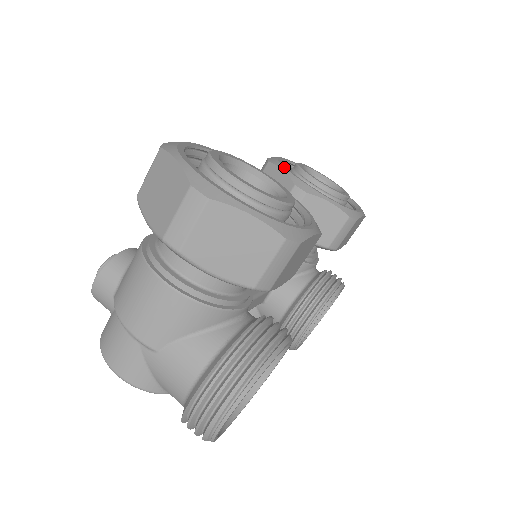
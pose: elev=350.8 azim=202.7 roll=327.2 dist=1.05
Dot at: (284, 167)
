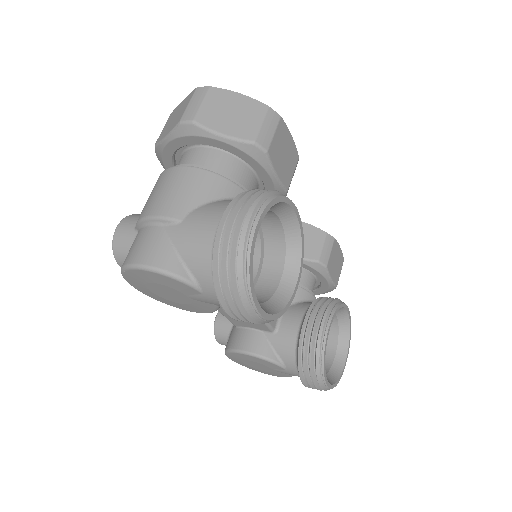
Dot at: occluded
